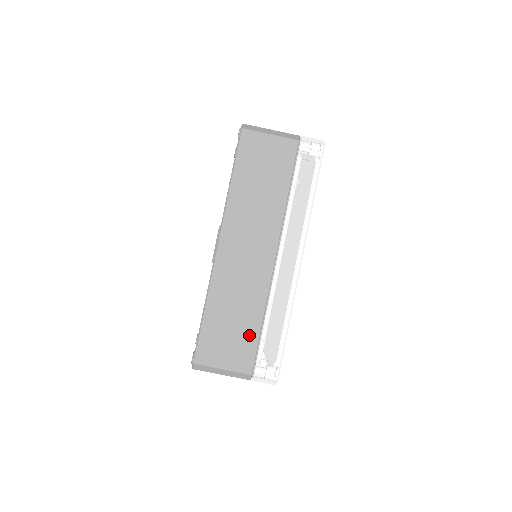
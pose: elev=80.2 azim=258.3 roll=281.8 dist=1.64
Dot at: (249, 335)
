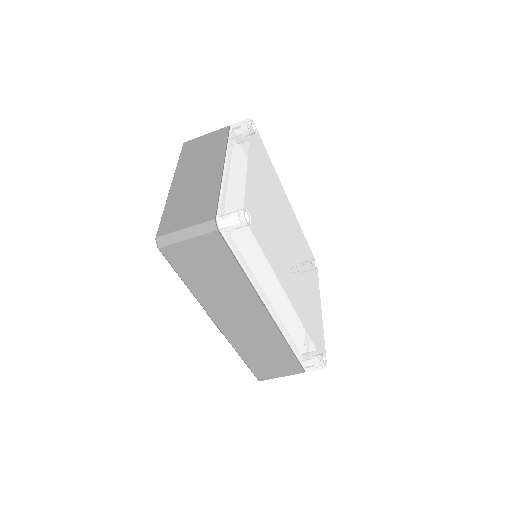
Dot at: (285, 358)
